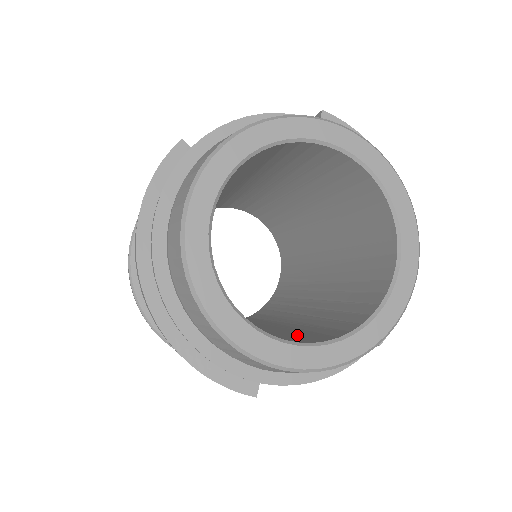
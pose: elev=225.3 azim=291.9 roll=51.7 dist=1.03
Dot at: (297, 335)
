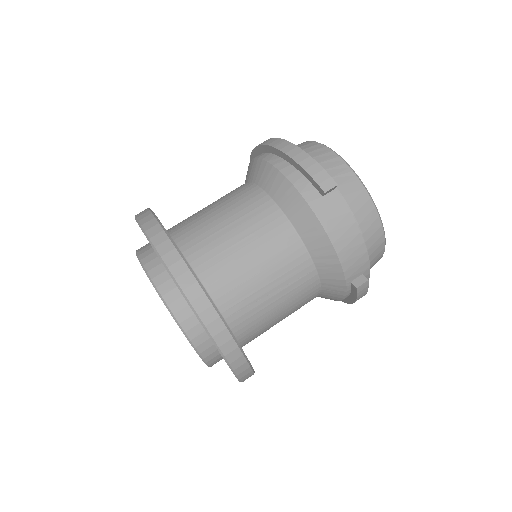
Dot at: occluded
